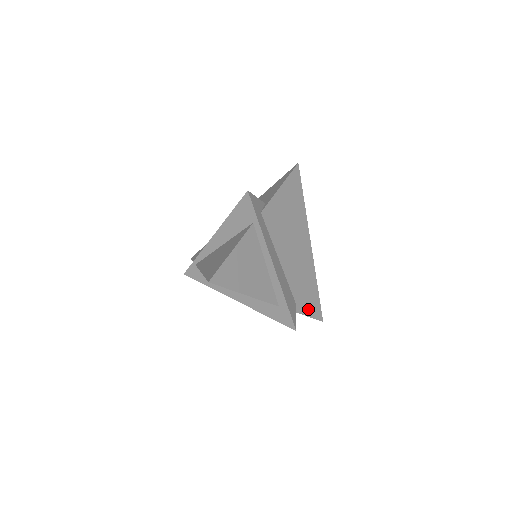
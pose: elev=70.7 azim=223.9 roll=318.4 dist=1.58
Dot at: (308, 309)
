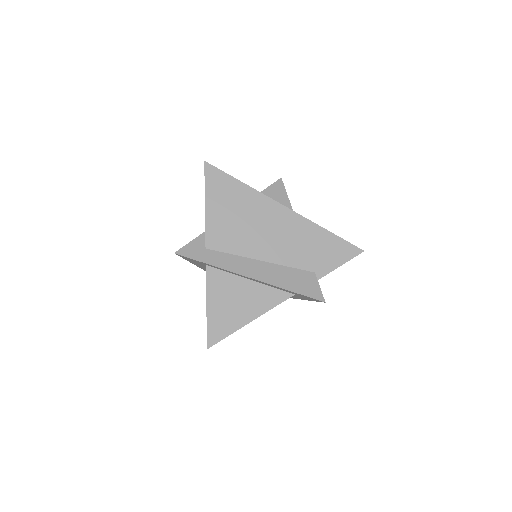
Dot at: (333, 261)
